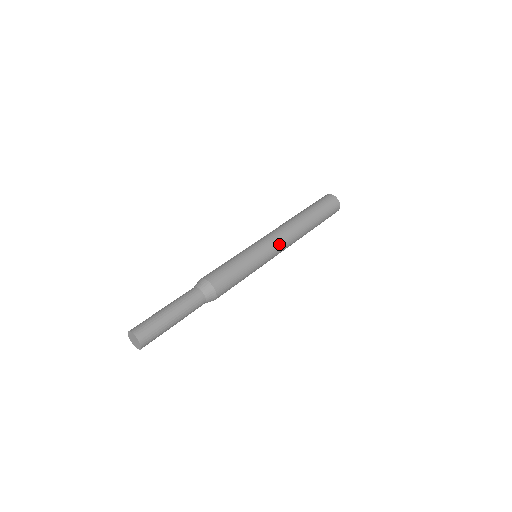
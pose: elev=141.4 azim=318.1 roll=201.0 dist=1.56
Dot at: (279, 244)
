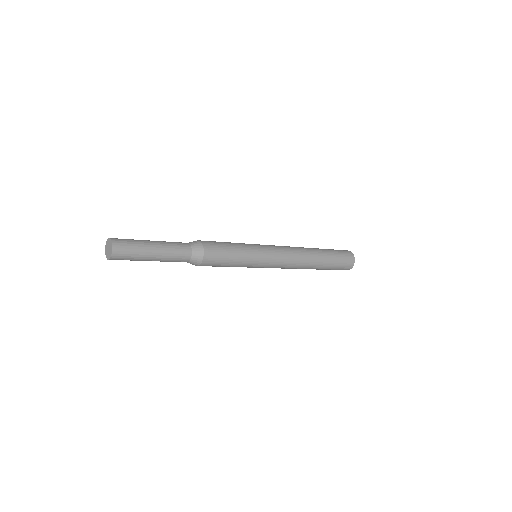
Dot at: (277, 246)
